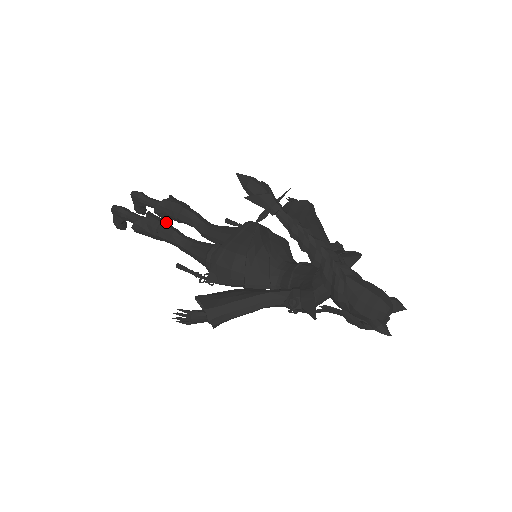
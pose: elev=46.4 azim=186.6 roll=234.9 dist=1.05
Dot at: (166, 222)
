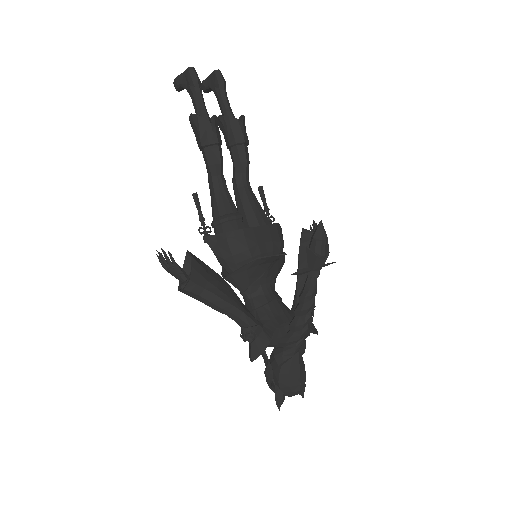
Dot at: occluded
